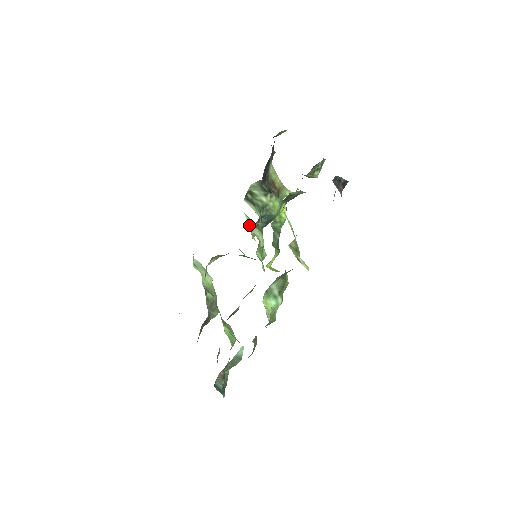
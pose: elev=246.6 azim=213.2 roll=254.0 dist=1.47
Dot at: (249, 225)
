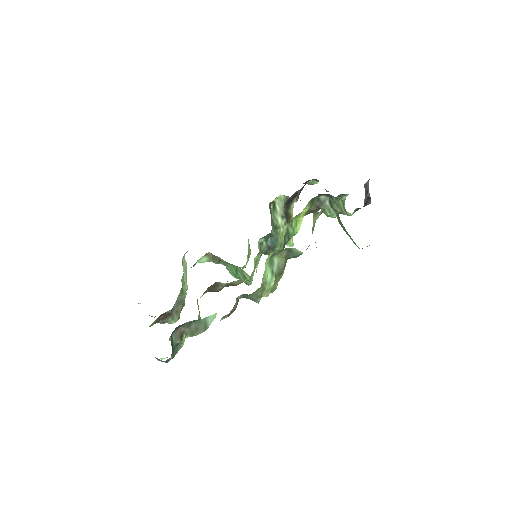
Dot at: (248, 251)
